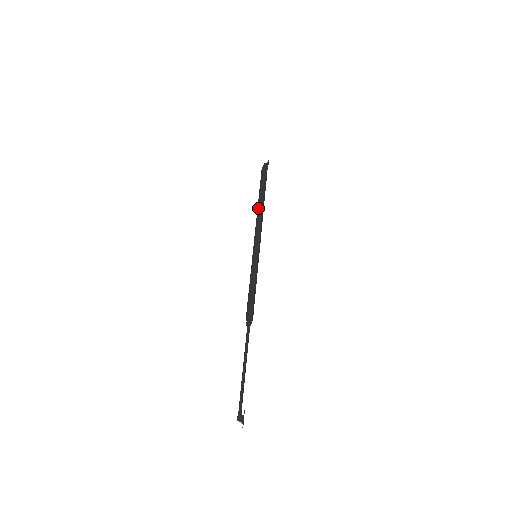
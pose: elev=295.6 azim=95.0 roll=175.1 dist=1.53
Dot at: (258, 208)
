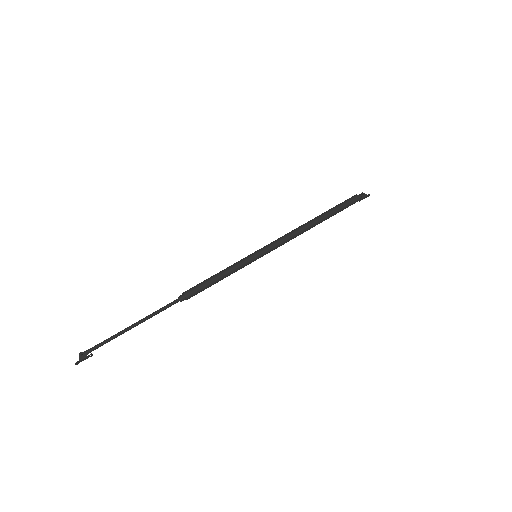
Dot at: (308, 222)
